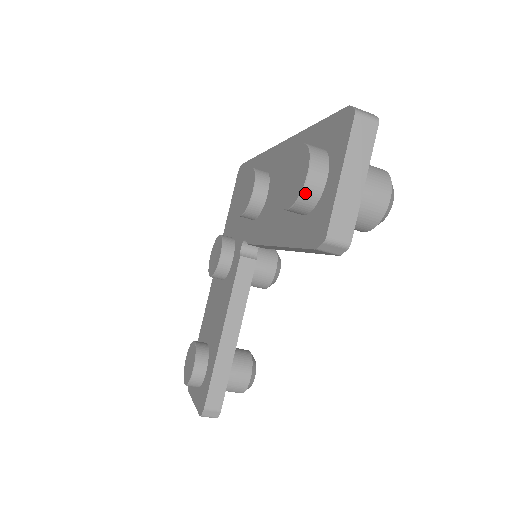
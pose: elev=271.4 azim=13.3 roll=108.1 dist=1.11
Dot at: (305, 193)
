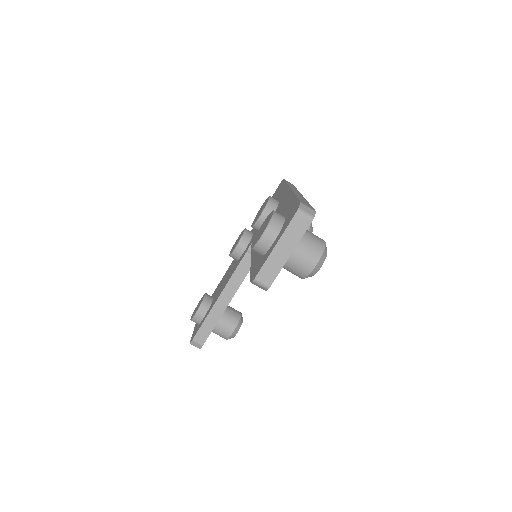
Dot at: (258, 245)
